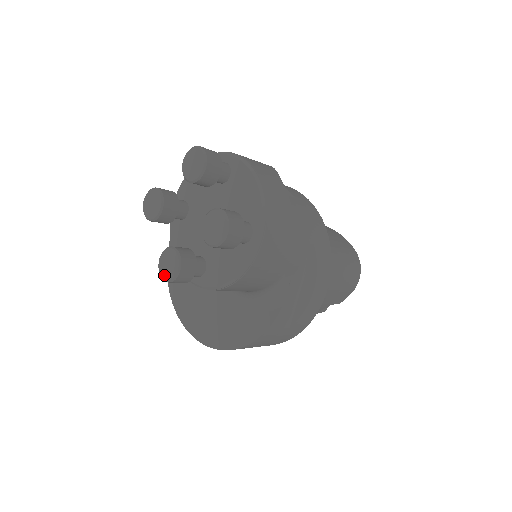
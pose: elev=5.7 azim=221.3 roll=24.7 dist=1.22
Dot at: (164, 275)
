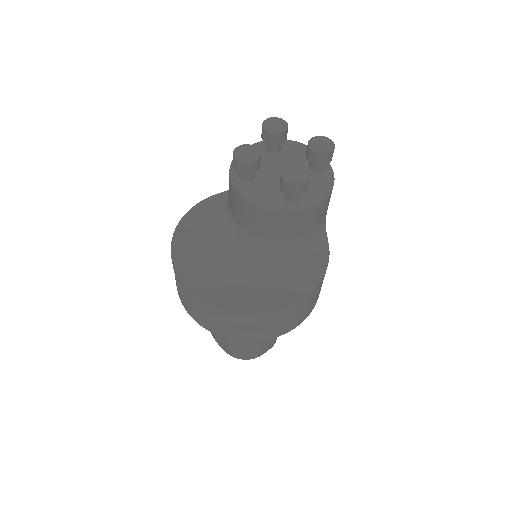
Dot at: (297, 181)
